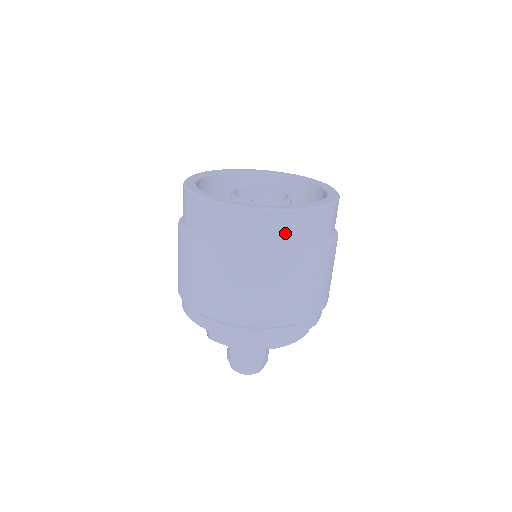
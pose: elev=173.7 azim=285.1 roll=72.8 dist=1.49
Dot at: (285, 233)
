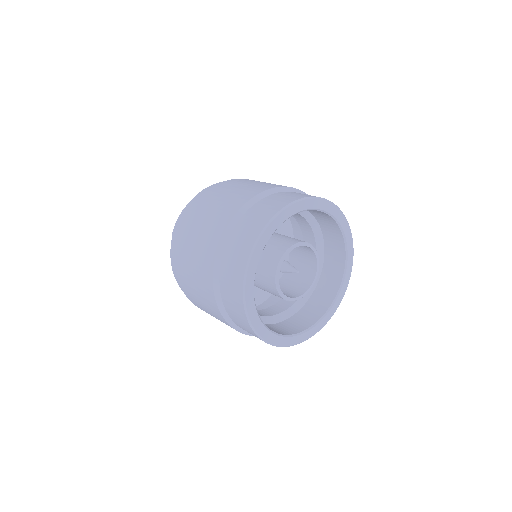
Dot at: occluded
